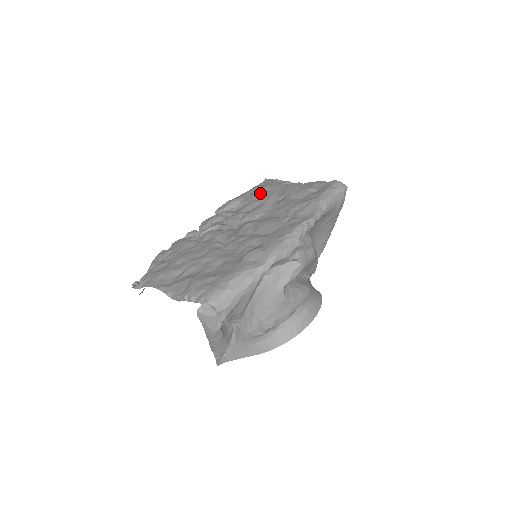
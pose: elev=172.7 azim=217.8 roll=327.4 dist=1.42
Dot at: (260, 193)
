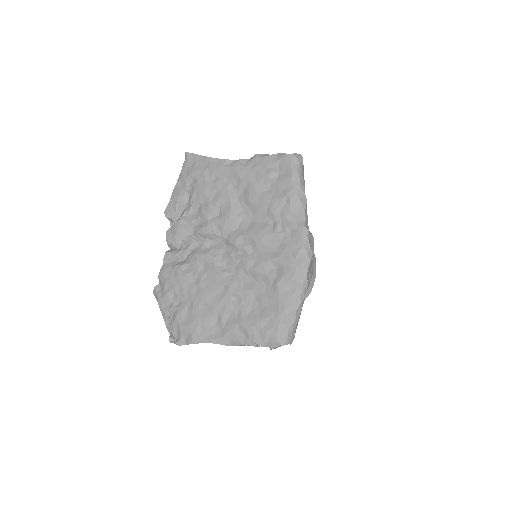
Dot at: (208, 186)
